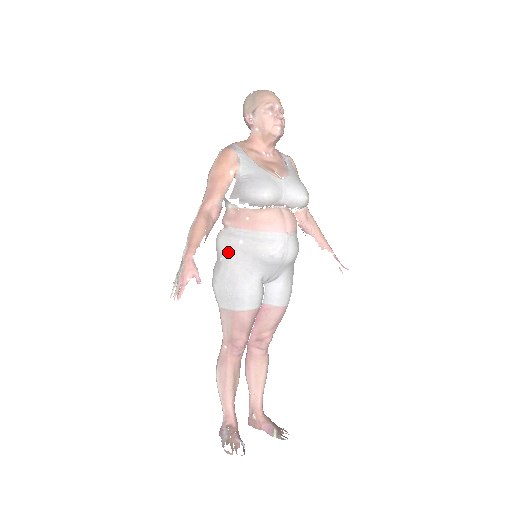
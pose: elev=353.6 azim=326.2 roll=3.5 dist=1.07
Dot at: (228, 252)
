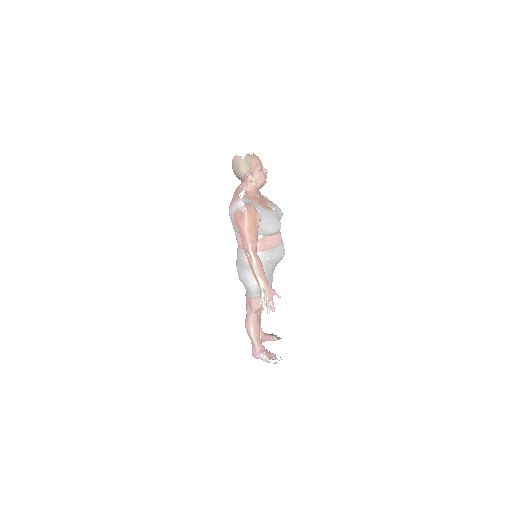
Dot at: occluded
